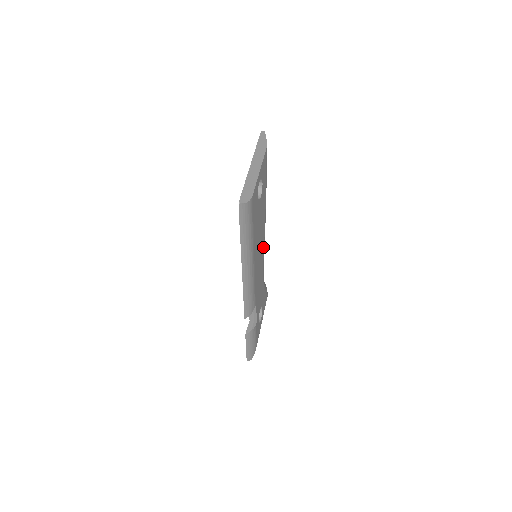
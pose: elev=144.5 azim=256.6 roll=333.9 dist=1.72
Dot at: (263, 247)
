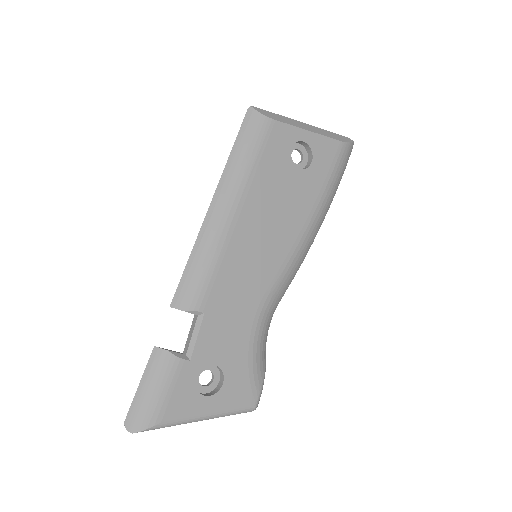
Dot at: (277, 265)
